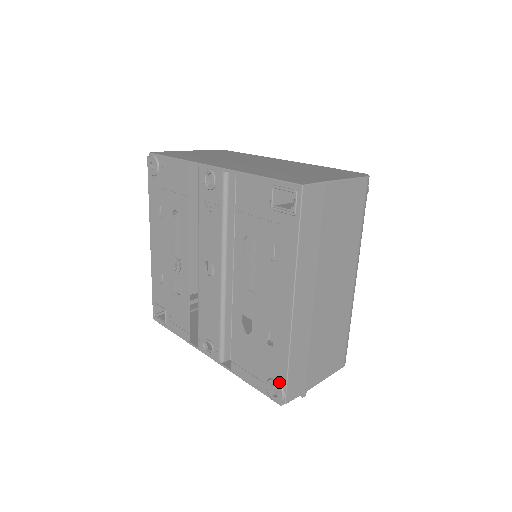
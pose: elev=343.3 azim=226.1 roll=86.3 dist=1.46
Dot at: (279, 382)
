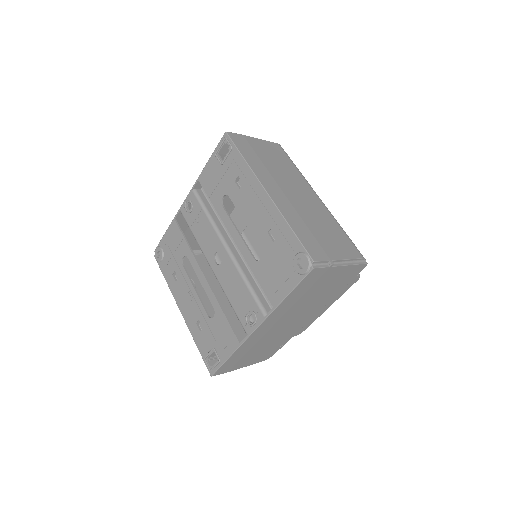
Dot at: (298, 252)
